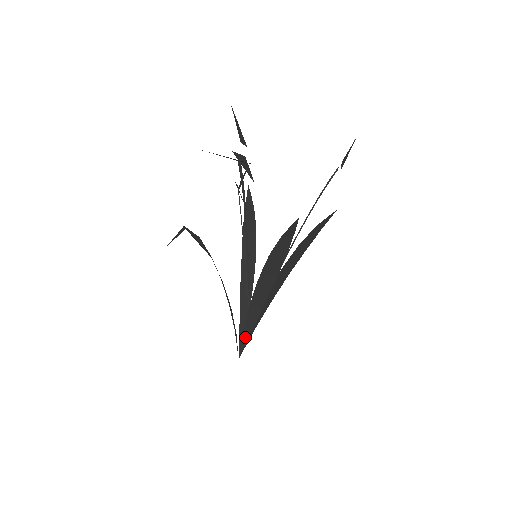
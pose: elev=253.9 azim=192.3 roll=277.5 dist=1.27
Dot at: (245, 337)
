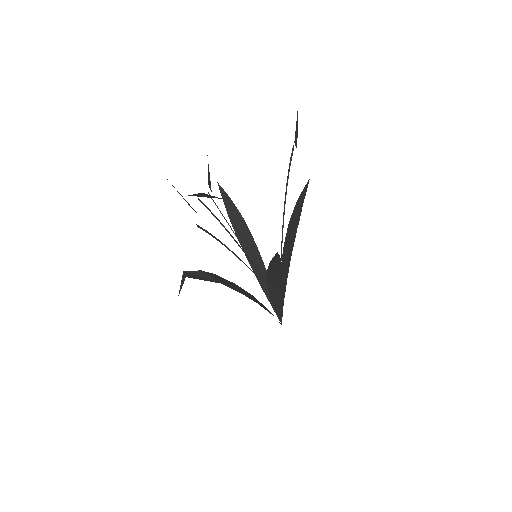
Dot at: (279, 312)
